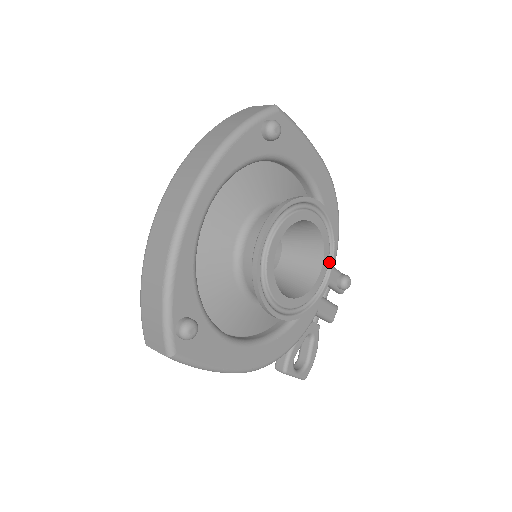
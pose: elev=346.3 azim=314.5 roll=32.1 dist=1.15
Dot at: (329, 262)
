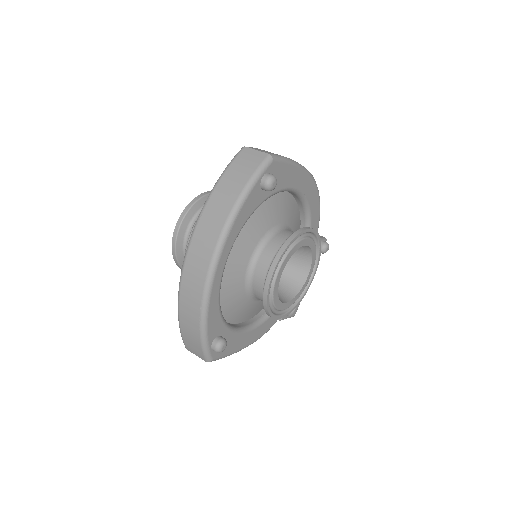
Dot at: (315, 259)
